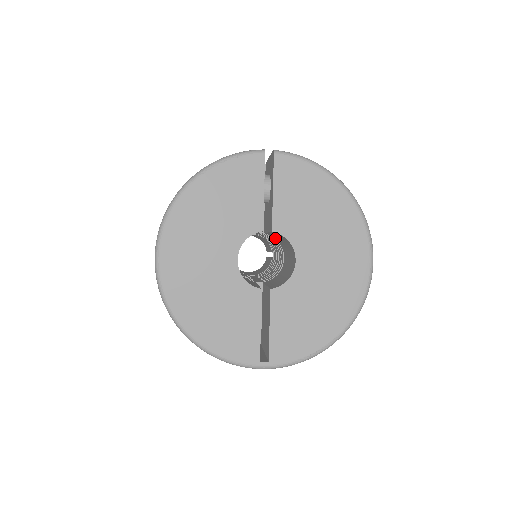
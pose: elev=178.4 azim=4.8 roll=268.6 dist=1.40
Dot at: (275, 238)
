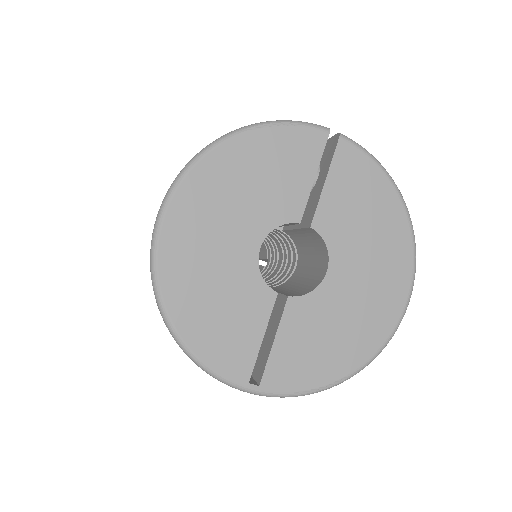
Dot at: (294, 240)
